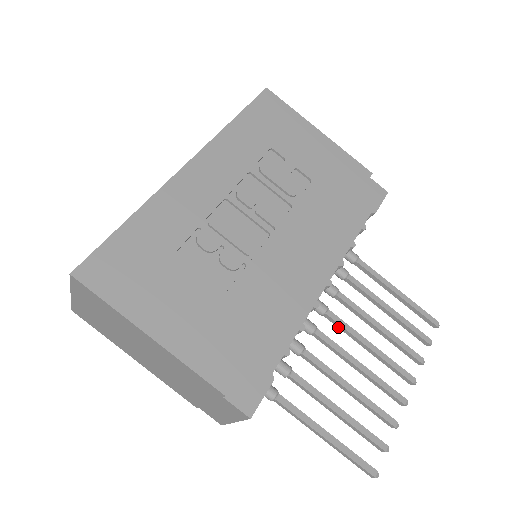
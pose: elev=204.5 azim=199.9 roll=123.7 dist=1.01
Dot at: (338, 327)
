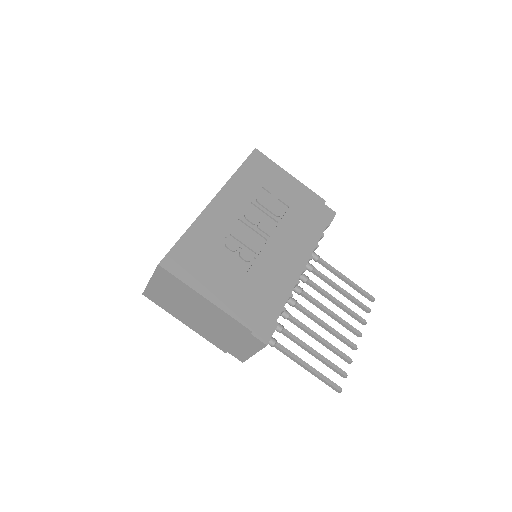
Dot at: (310, 302)
